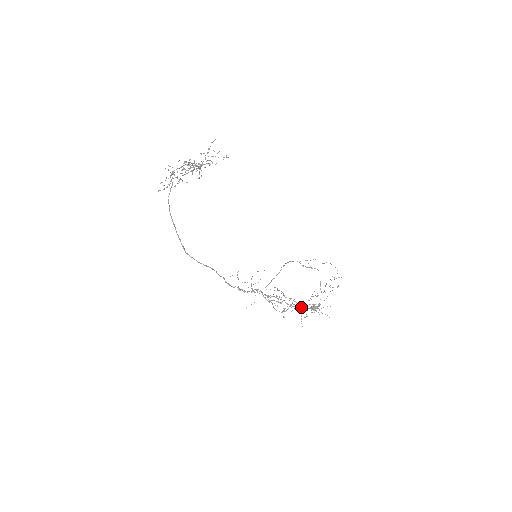
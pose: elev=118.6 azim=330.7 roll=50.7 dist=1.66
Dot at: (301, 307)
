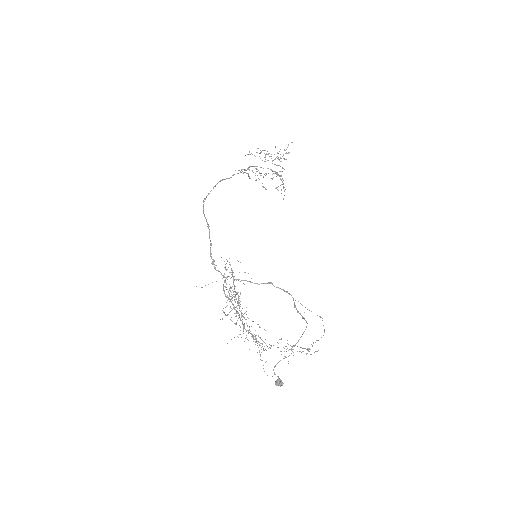
Dot at: occluded
